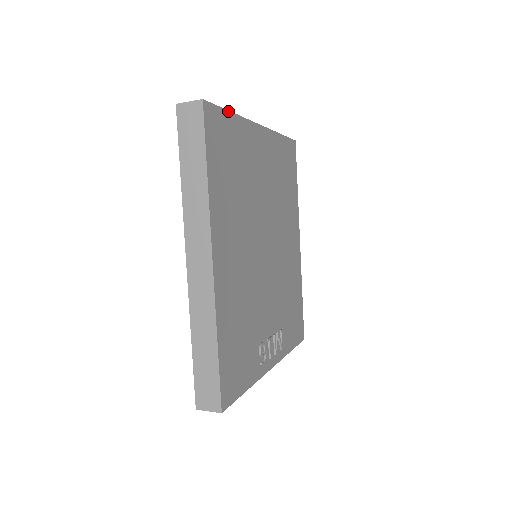
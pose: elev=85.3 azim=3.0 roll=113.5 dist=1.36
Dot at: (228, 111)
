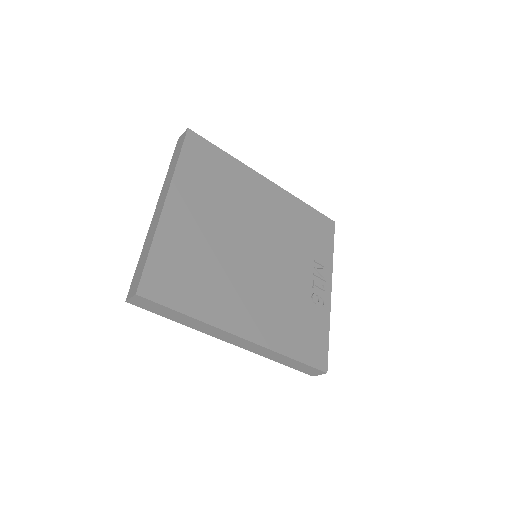
Dot at: (148, 256)
